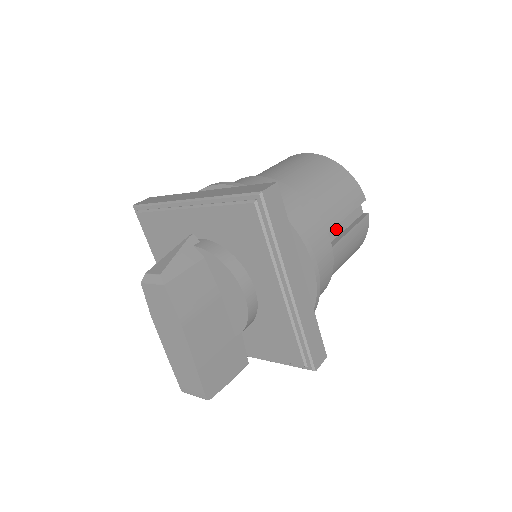
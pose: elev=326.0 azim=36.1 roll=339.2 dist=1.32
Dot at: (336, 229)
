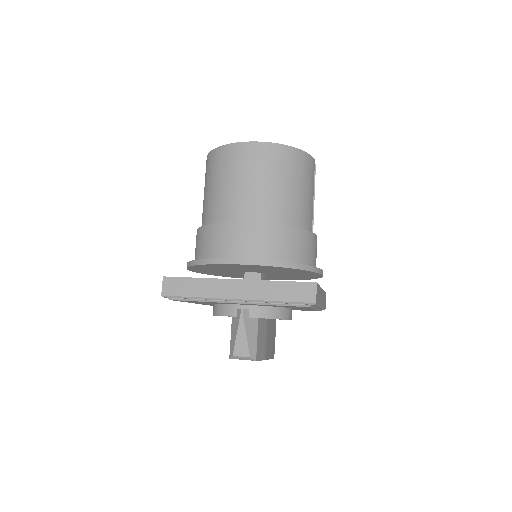
Dot at: occluded
